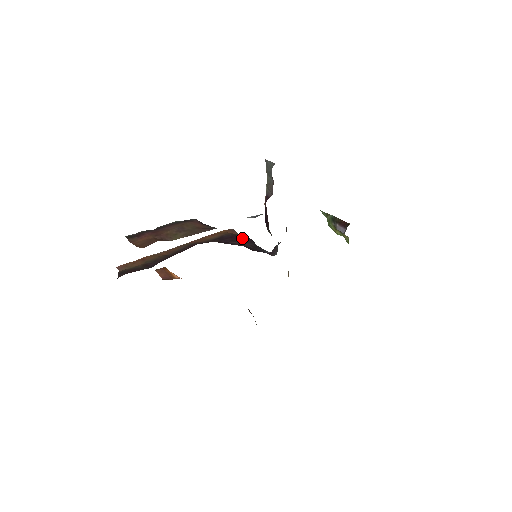
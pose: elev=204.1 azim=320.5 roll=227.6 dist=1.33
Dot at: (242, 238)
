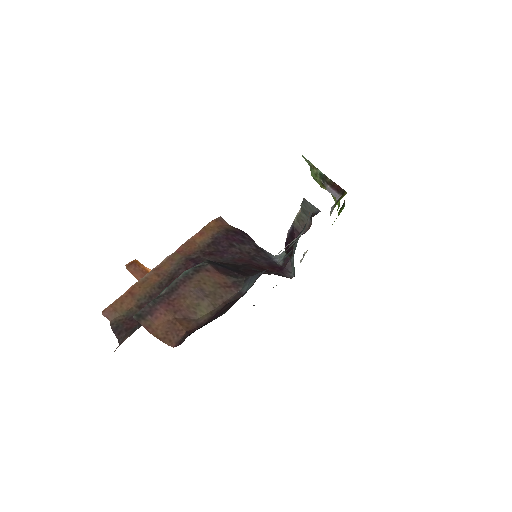
Dot at: (238, 236)
